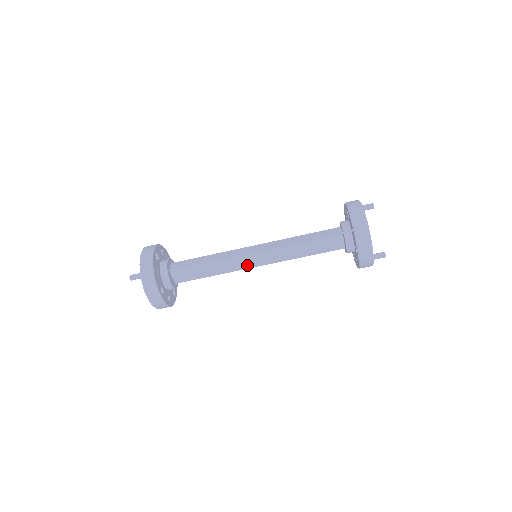
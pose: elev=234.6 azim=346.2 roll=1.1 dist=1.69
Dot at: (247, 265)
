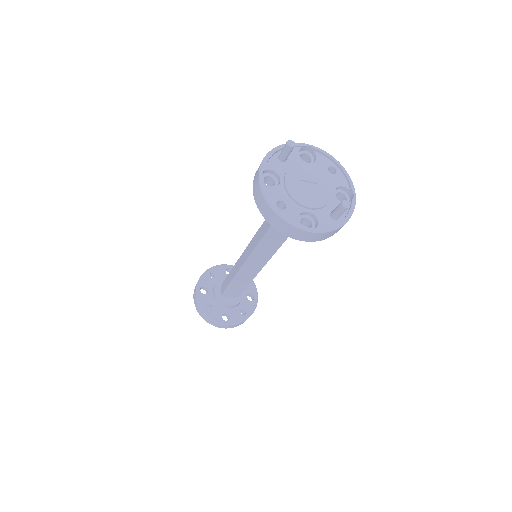
Dot at: (257, 268)
